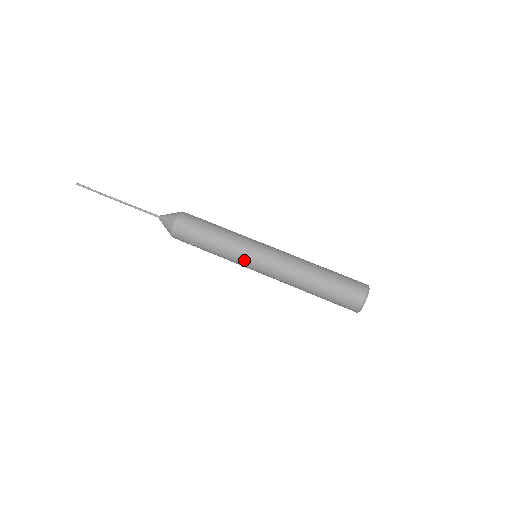
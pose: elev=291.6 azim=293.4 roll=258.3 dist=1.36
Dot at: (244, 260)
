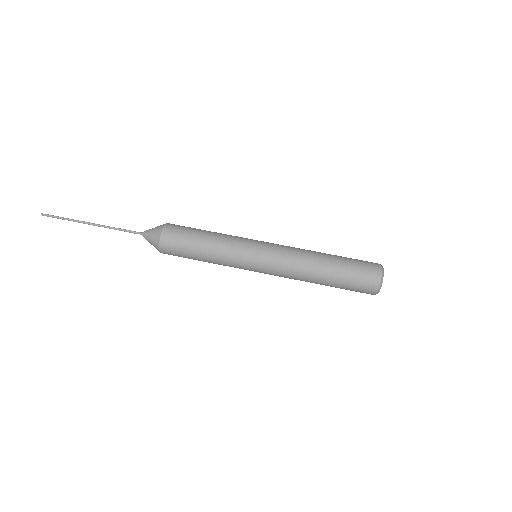
Dot at: (244, 269)
